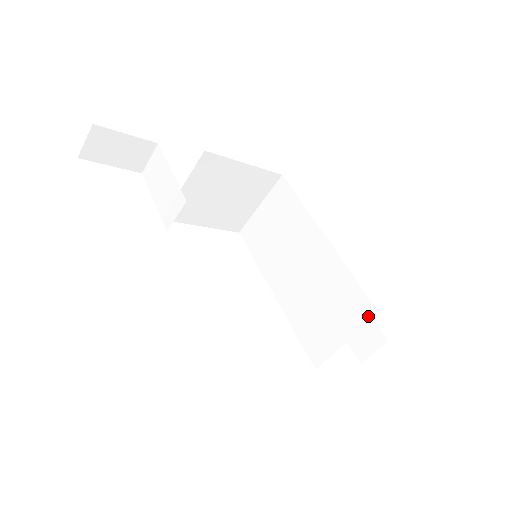
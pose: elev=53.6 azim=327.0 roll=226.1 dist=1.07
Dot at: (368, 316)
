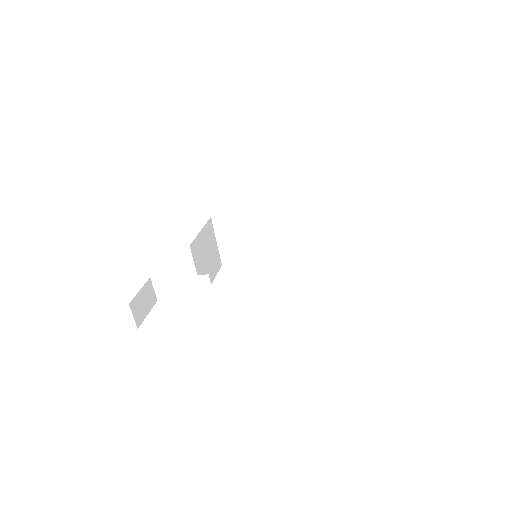
Dot at: (325, 214)
